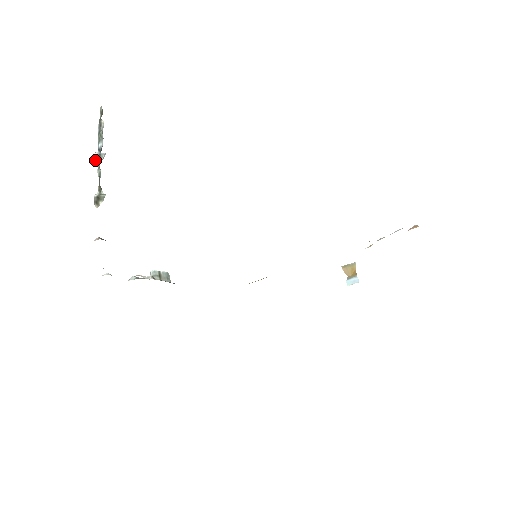
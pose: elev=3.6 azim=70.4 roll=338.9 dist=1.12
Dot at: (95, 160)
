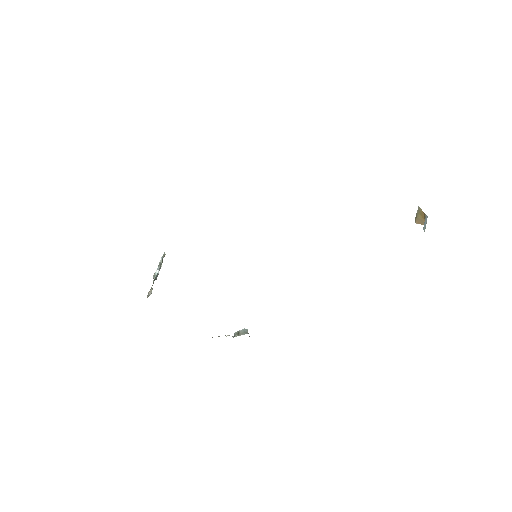
Dot at: (153, 278)
